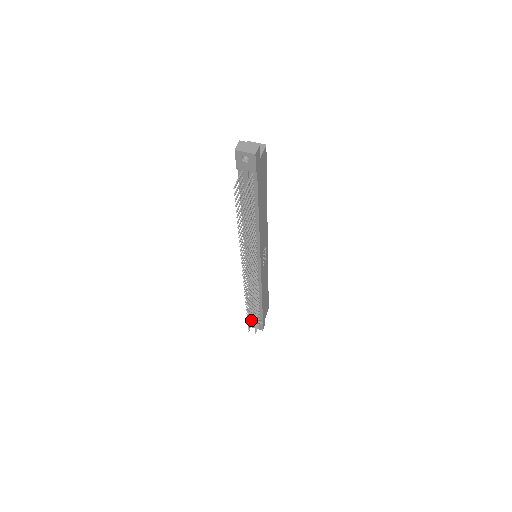
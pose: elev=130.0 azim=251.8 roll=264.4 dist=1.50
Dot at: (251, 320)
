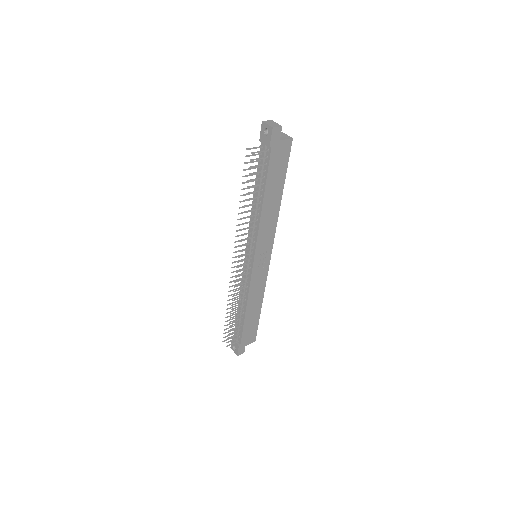
Dot at: occluded
